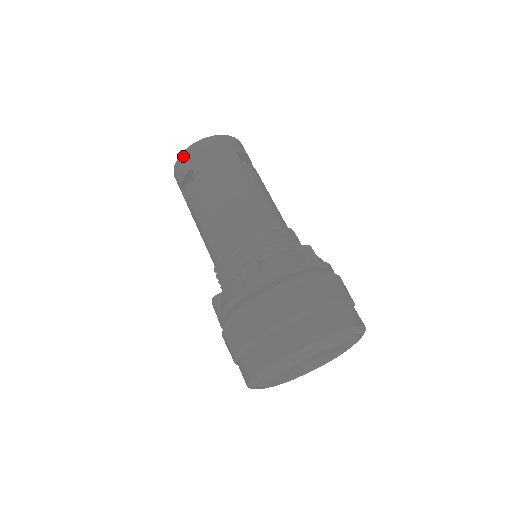
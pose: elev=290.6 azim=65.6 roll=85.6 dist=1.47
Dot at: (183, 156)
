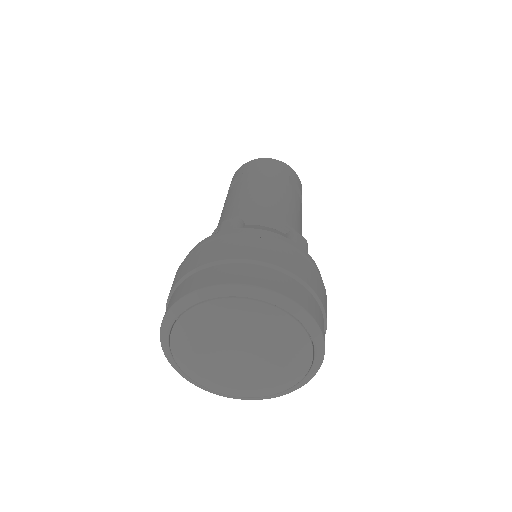
Dot at: (243, 166)
